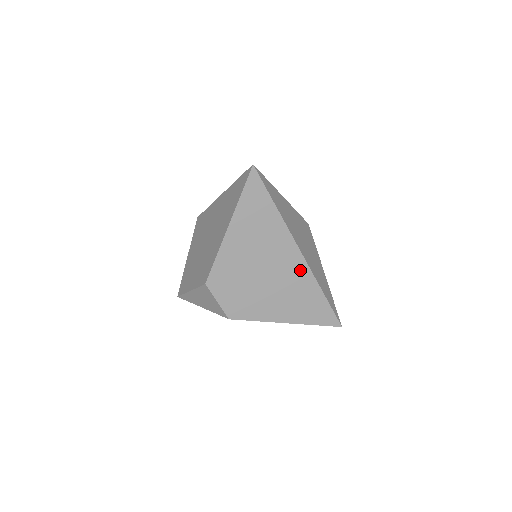
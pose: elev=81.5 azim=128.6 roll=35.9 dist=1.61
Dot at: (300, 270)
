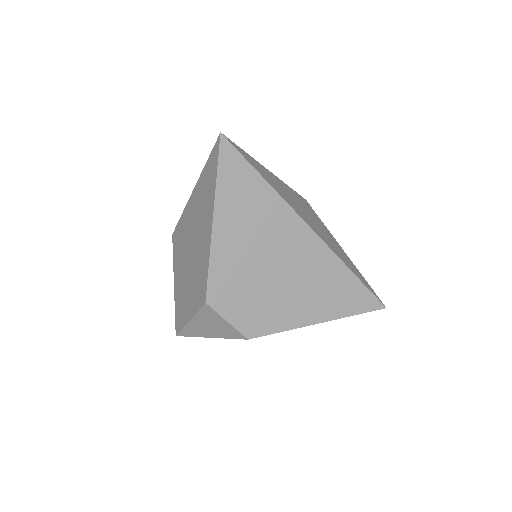
Dot at: (316, 251)
